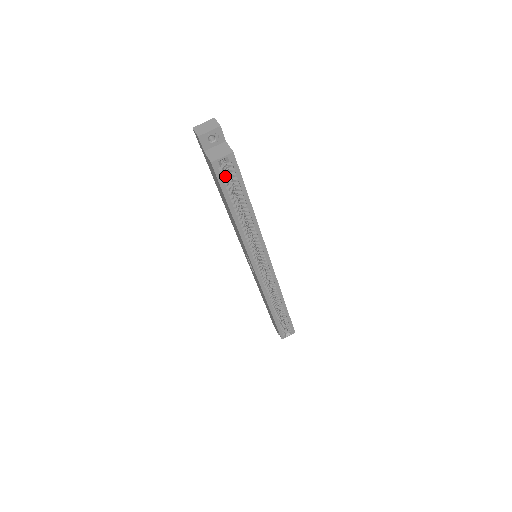
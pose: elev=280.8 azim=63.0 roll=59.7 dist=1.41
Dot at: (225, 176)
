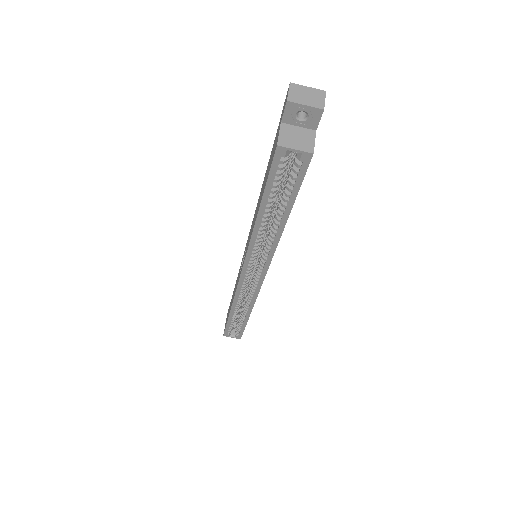
Dot at: (283, 169)
